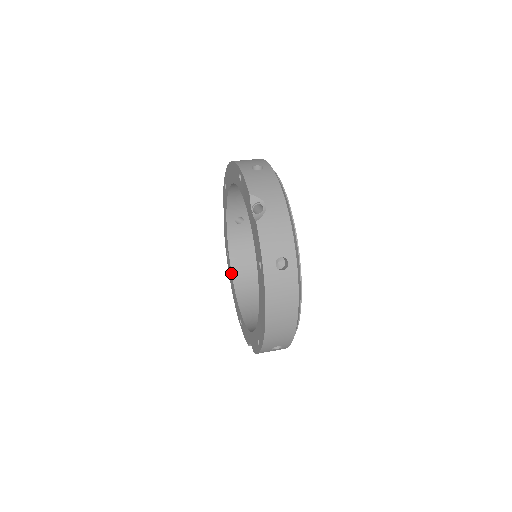
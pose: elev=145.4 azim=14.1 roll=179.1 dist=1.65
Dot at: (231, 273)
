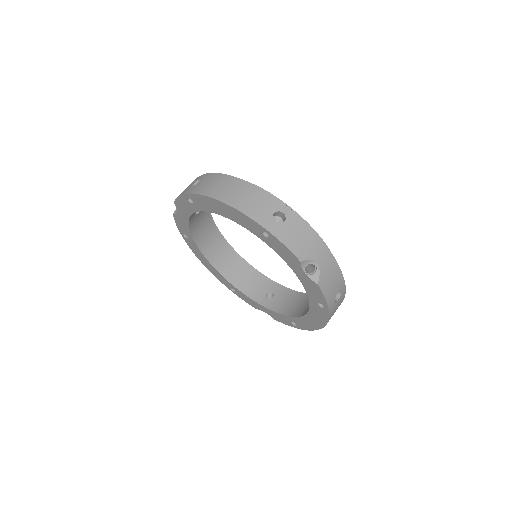
Dot at: (202, 254)
